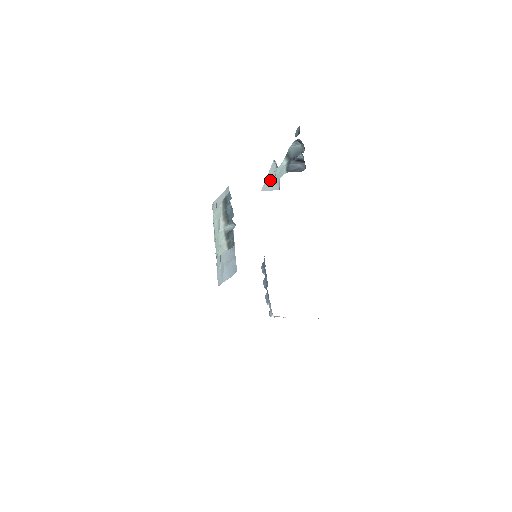
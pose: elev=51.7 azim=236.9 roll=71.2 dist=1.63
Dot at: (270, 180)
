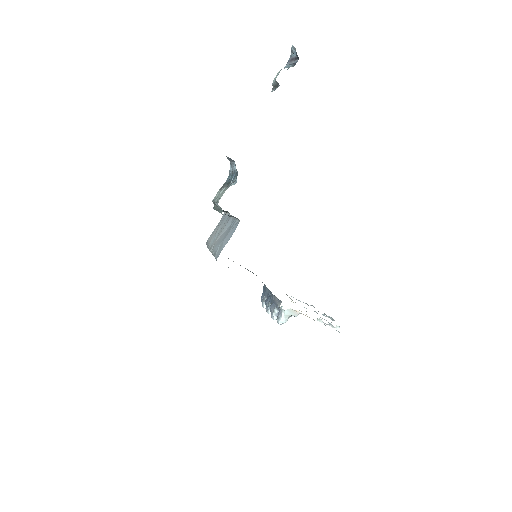
Dot at: occluded
